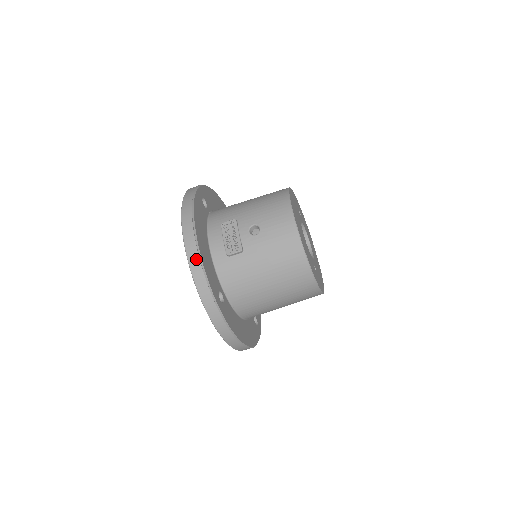
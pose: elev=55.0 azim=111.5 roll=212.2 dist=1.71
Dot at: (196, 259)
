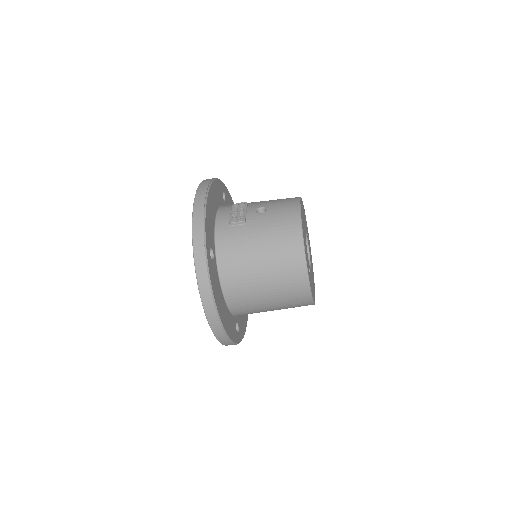
Dot at: (201, 207)
